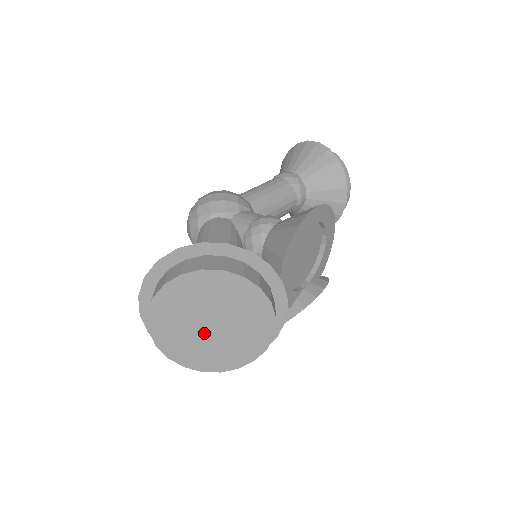
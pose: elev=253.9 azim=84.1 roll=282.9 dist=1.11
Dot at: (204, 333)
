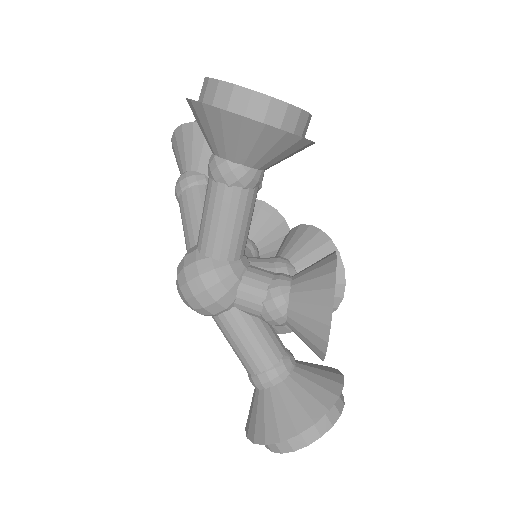
Dot at: occluded
